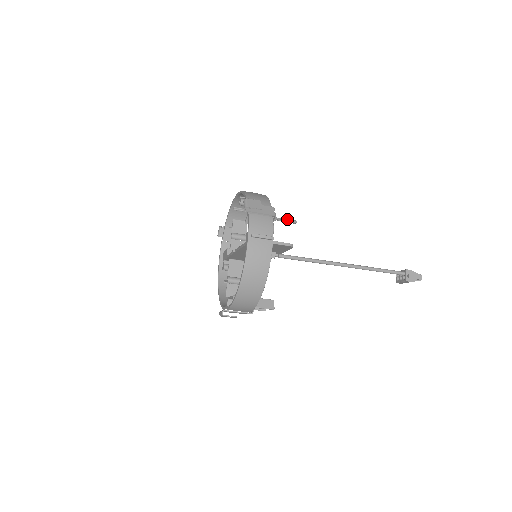
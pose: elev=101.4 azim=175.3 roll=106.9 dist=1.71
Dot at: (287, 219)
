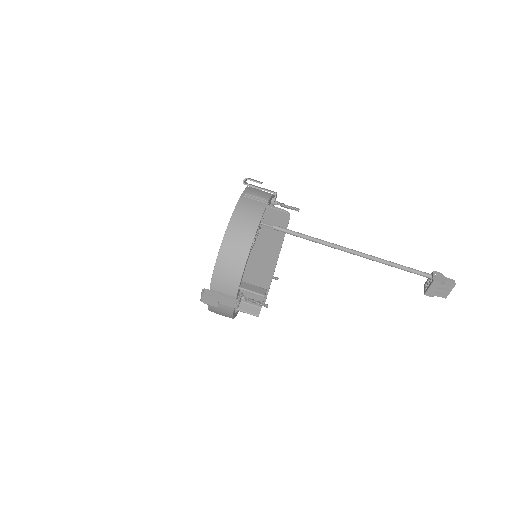
Dot at: occluded
